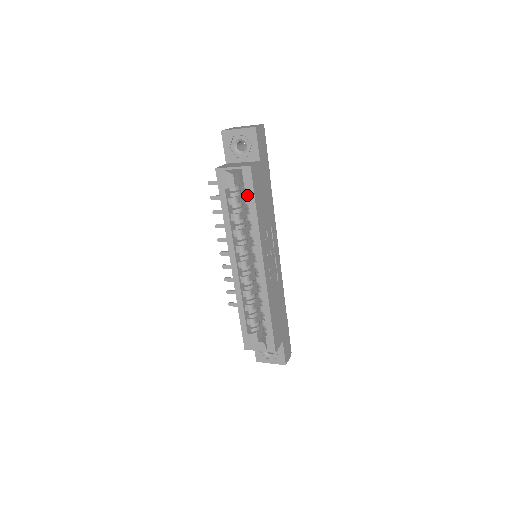
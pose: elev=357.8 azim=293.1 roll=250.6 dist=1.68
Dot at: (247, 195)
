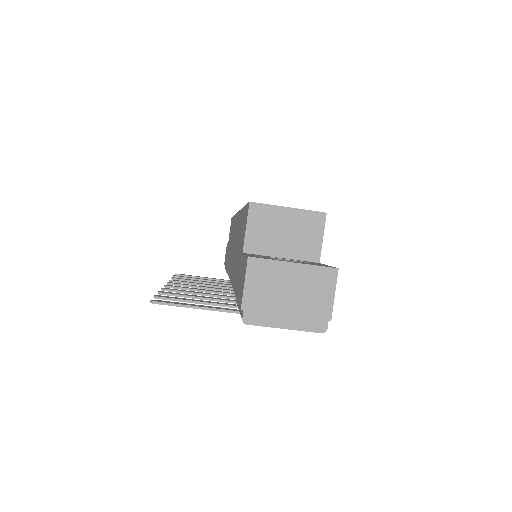
Dot at: occluded
